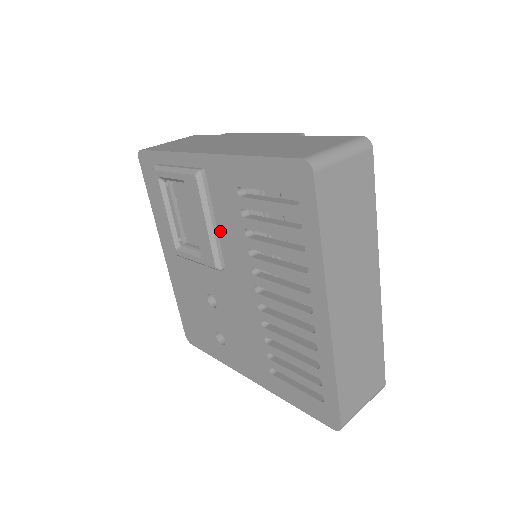
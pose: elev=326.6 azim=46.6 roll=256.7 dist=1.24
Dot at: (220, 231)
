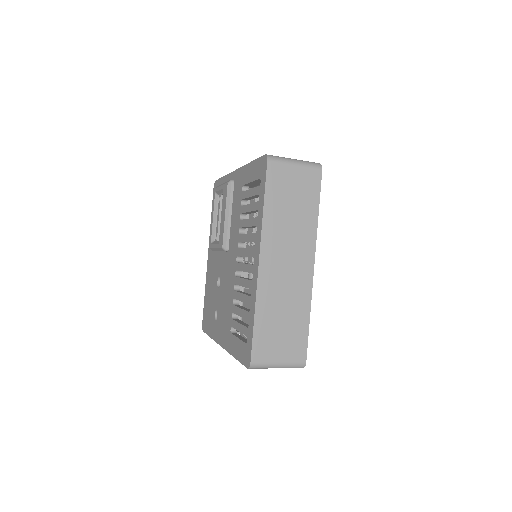
Dot at: (232, 222)
